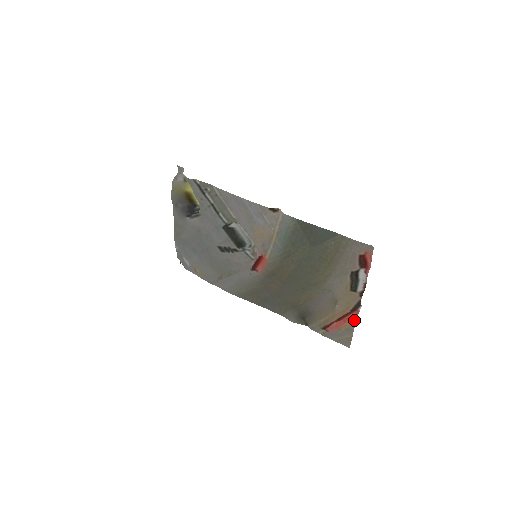
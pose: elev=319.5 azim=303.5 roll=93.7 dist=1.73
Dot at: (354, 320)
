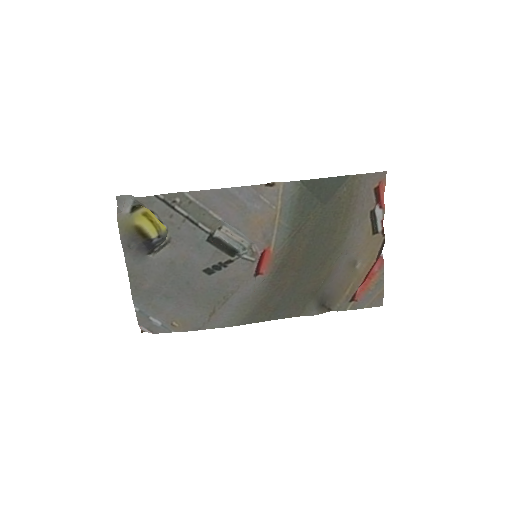
Dot at: (381, 268)
